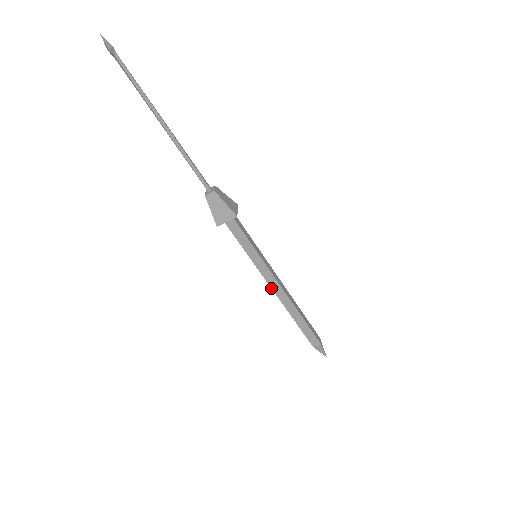
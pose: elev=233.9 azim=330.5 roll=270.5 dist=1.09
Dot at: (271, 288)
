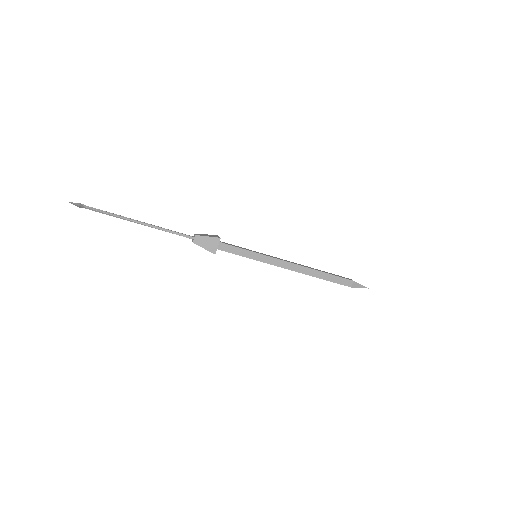
Dot at: occluded
